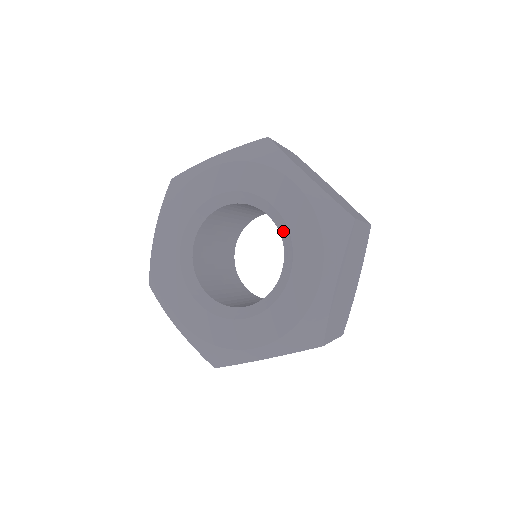
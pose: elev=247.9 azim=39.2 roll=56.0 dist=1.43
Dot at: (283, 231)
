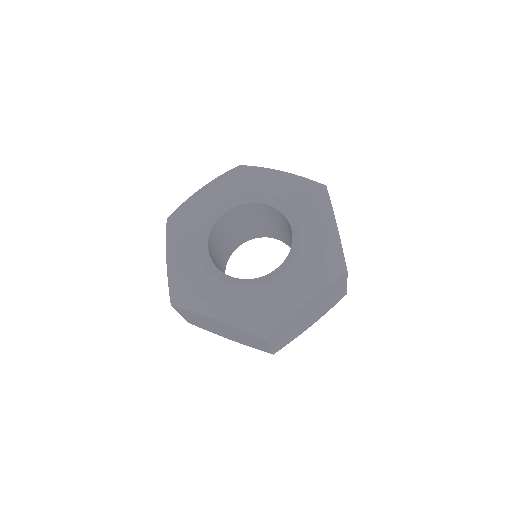
Dot at: (295, 245)
